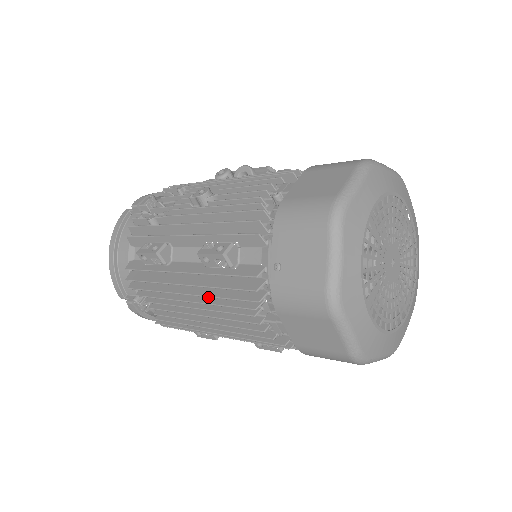
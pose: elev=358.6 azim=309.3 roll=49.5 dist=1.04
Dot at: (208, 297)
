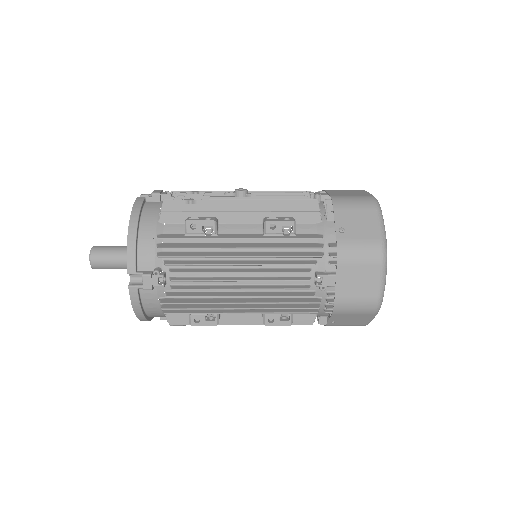
Dot at: (269, 257)
